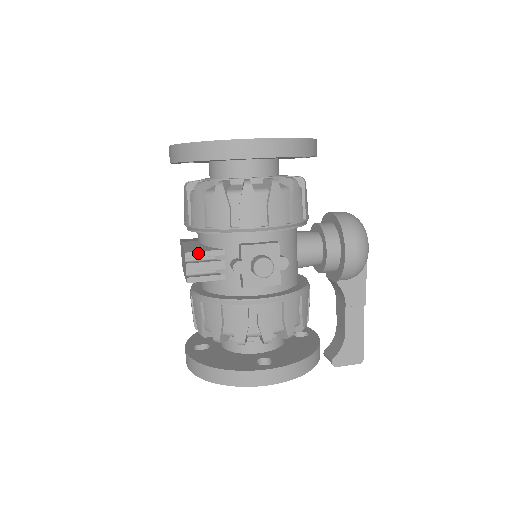
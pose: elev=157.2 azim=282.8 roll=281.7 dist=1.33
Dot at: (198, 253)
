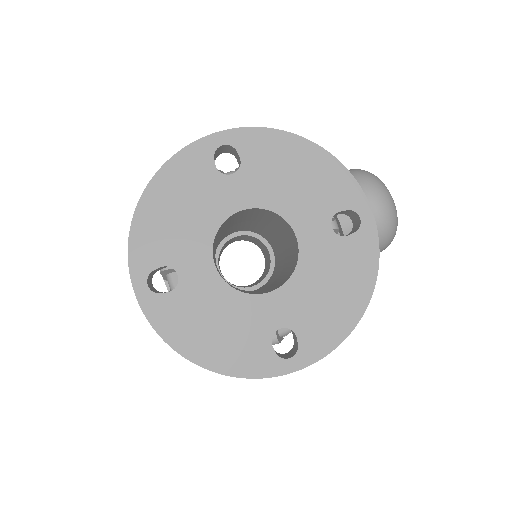
Dot at: occluded
